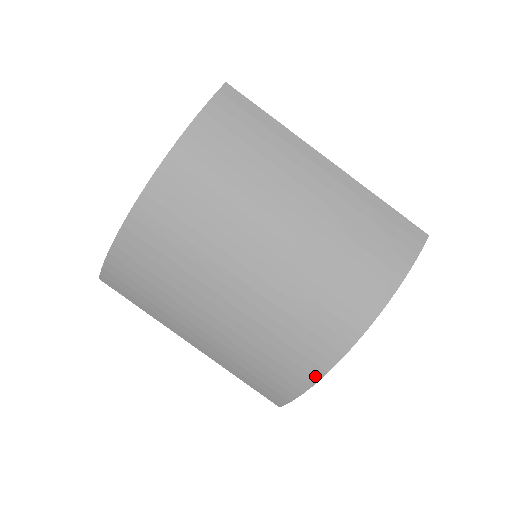
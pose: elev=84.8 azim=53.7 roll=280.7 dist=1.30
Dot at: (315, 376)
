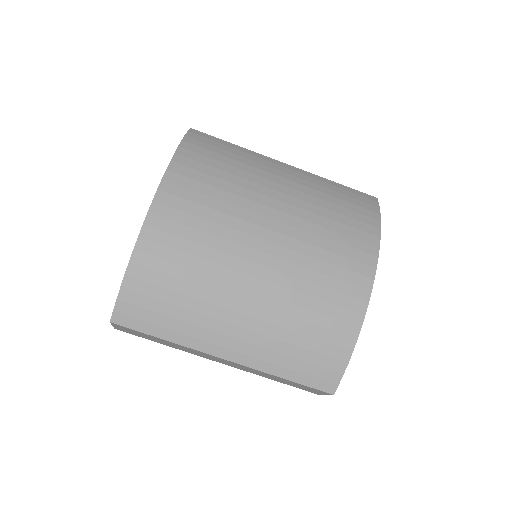
Dot at: (356, 324)
